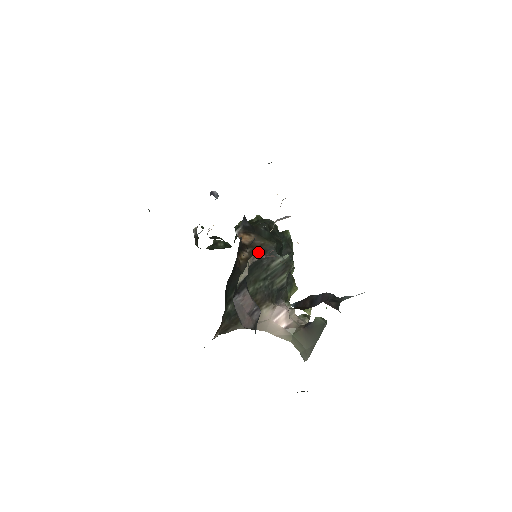
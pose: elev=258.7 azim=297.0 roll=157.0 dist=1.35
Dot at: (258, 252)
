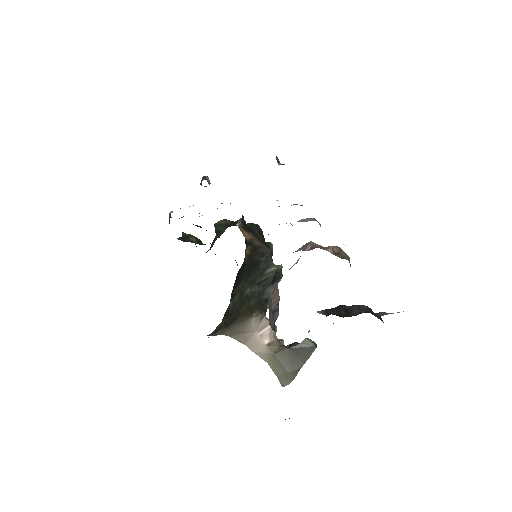
Dot at: (257, 253)
